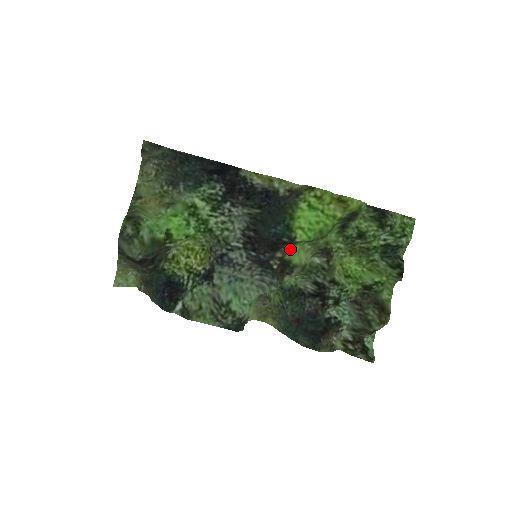
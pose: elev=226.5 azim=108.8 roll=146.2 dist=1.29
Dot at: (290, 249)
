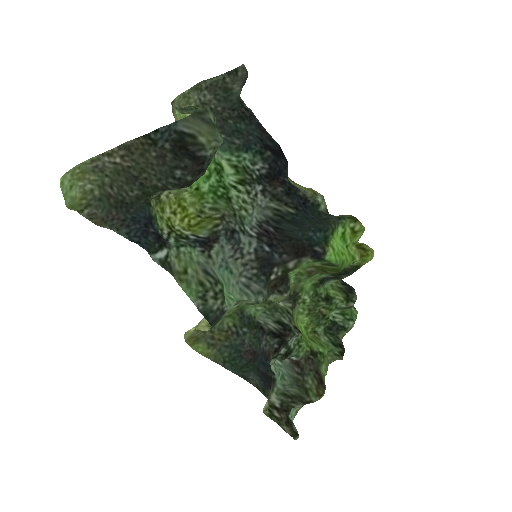
Dot at: (305, 264)
